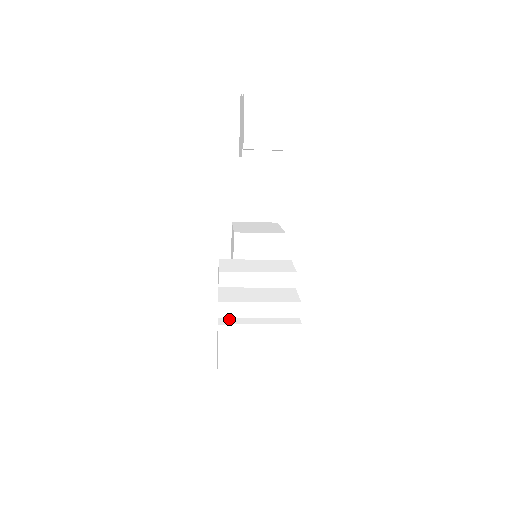
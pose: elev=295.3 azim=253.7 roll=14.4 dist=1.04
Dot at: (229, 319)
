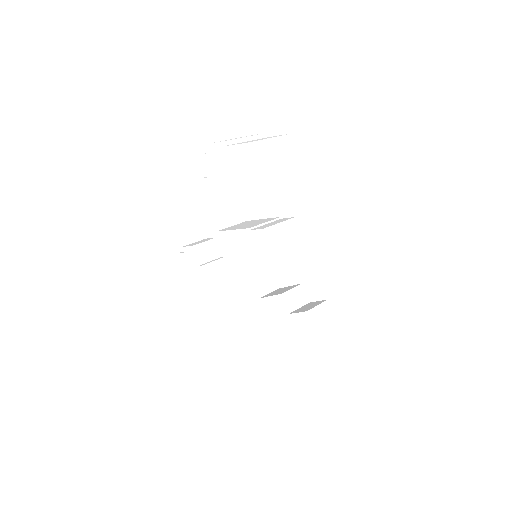
Dot at: occluded
